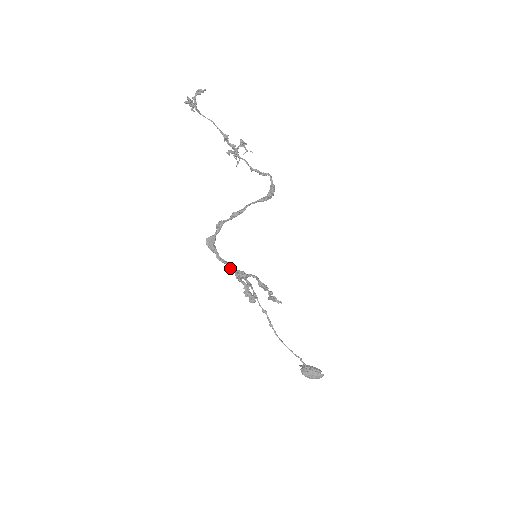
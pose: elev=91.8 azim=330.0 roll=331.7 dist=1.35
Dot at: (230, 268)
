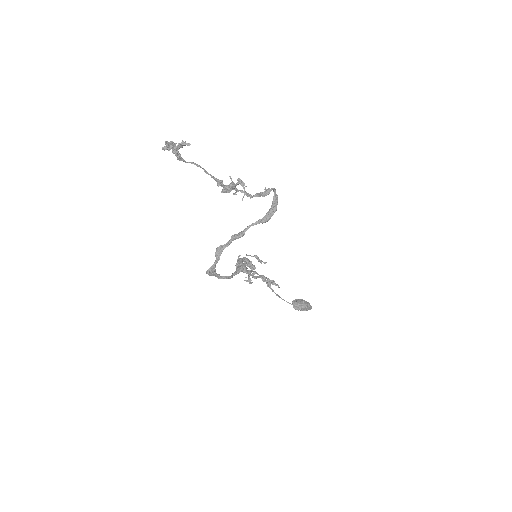
Dot at: occluded
